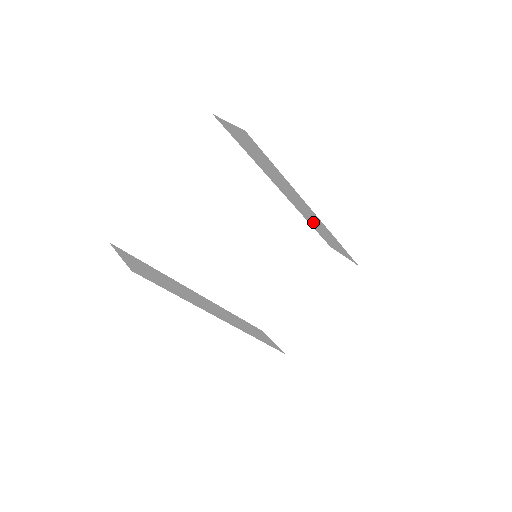
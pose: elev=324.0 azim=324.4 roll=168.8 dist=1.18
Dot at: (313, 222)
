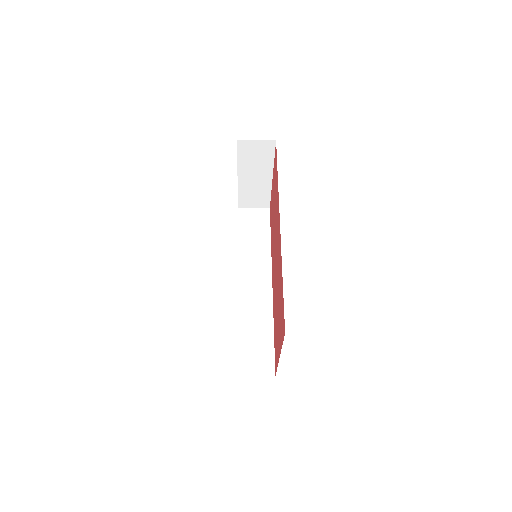
Dot at: (250, 313)
